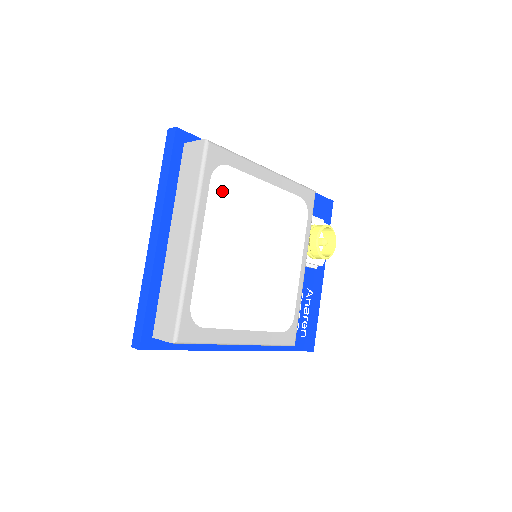
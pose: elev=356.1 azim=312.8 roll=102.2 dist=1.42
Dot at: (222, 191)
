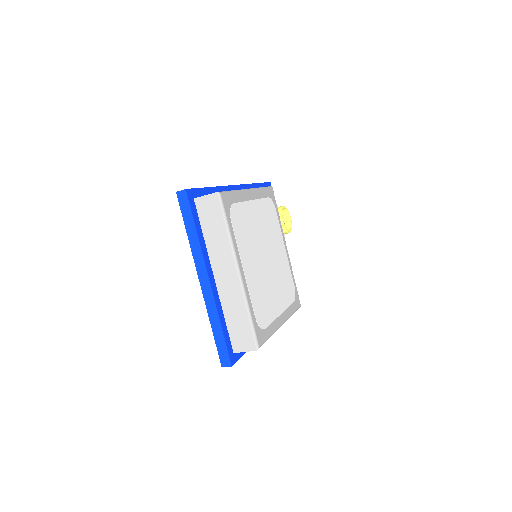
Dot at: (238, 225)
